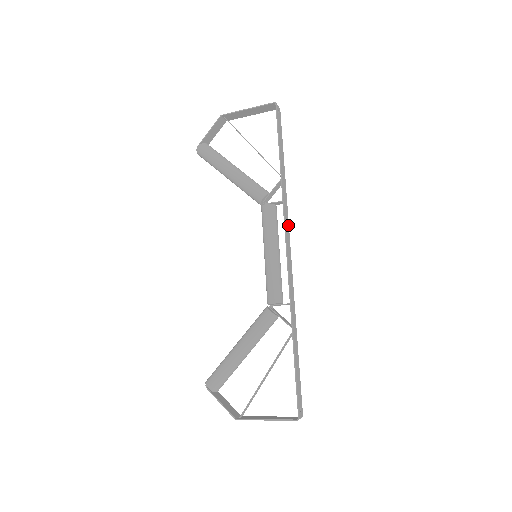
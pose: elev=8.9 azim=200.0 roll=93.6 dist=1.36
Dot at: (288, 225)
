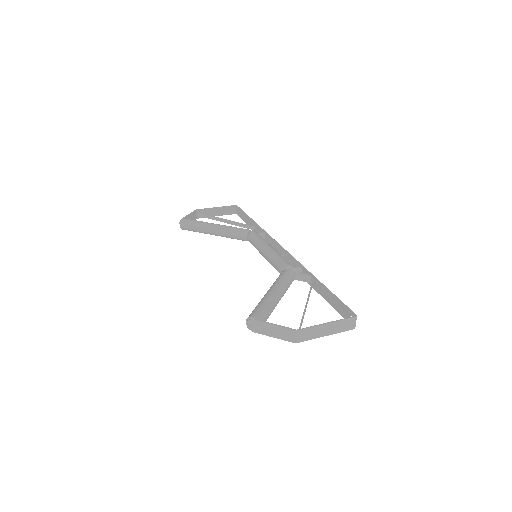
Dot at: occluded
